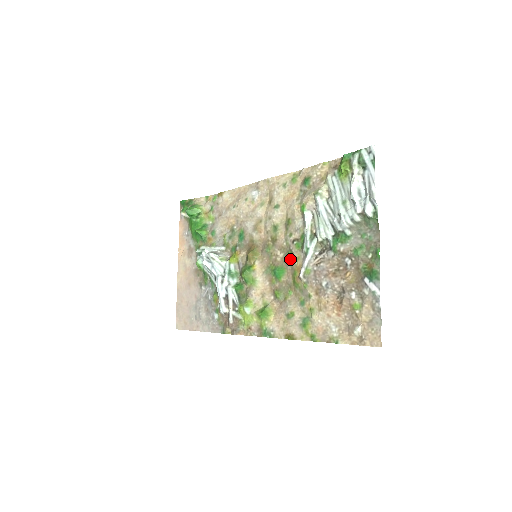
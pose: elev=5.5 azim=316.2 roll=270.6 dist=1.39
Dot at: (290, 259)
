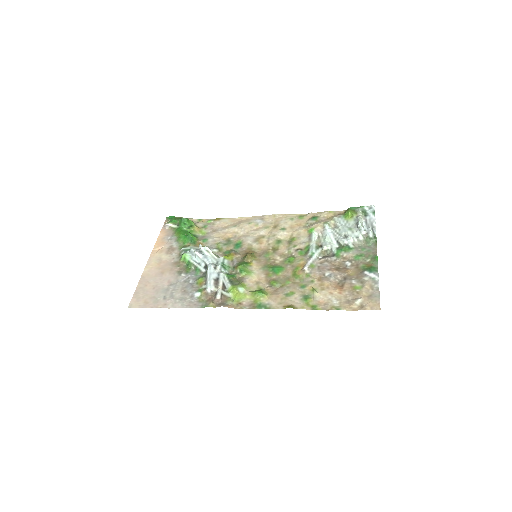
Dot at: (291, 261)
